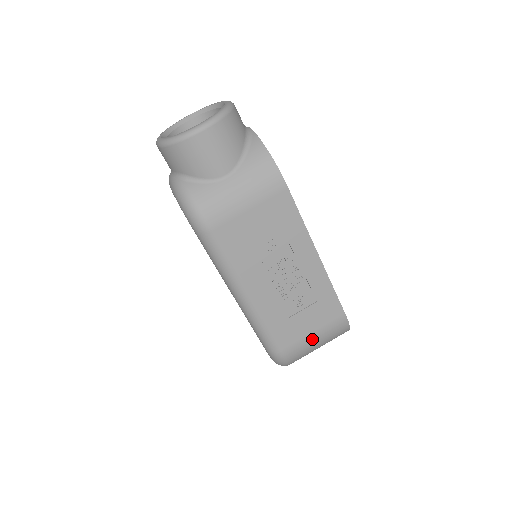
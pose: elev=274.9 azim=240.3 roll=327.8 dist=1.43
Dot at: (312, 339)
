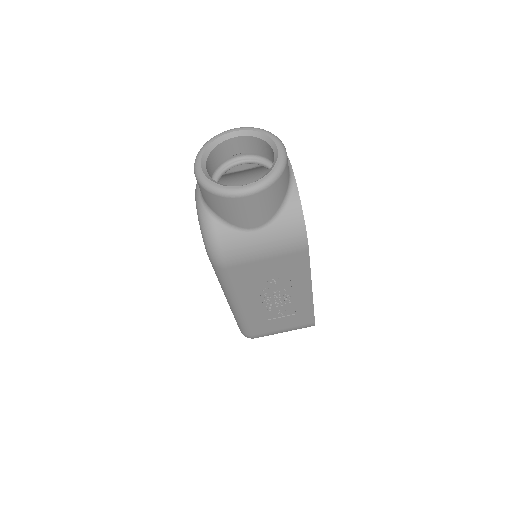
Dot at: (280, 331)
